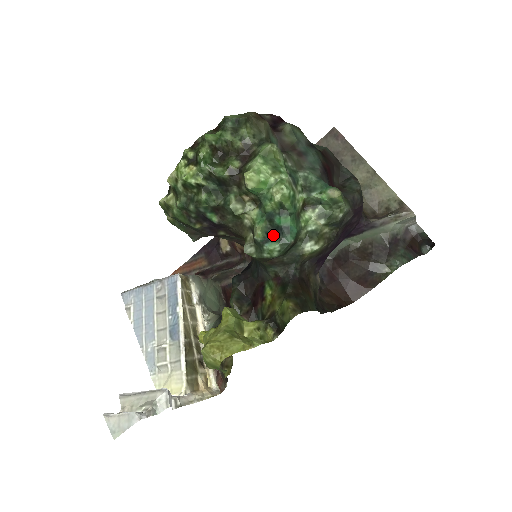
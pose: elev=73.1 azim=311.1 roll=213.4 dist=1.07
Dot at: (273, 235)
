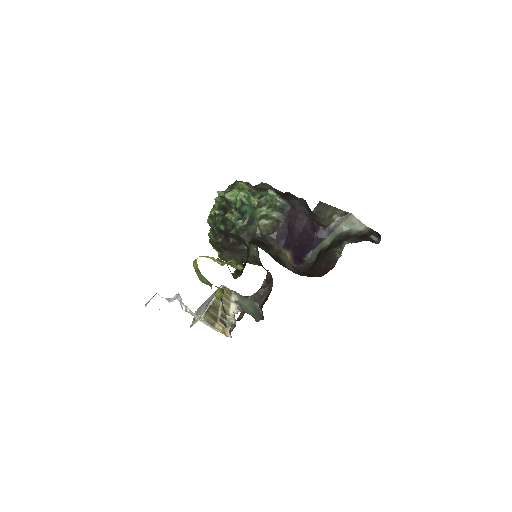
Dot at: occluded
